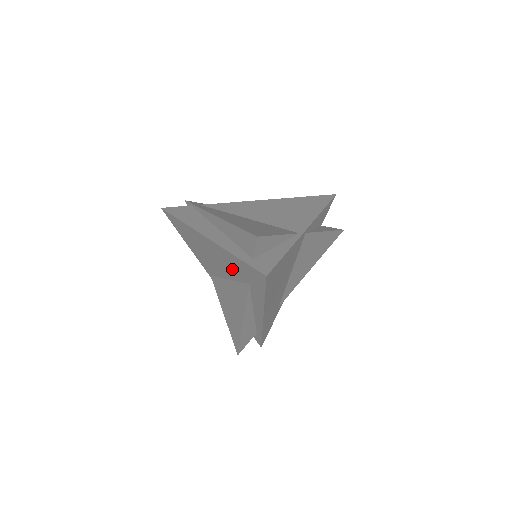
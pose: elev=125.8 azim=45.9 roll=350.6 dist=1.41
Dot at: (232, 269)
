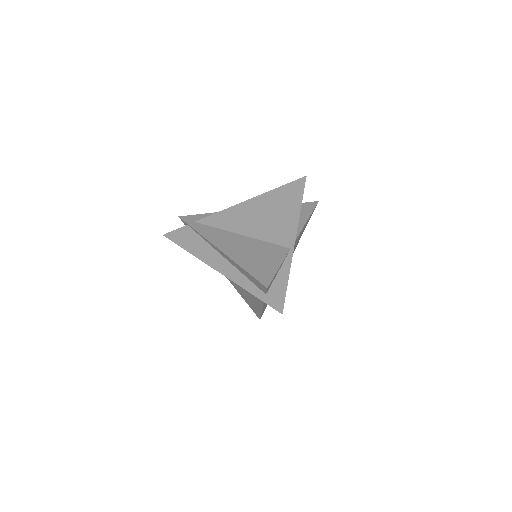
Dot at: occluded
